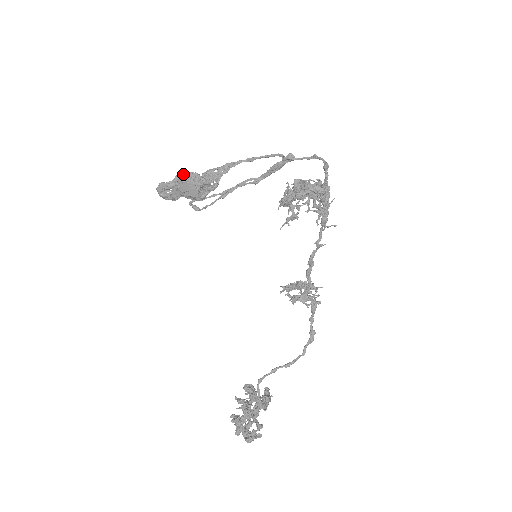
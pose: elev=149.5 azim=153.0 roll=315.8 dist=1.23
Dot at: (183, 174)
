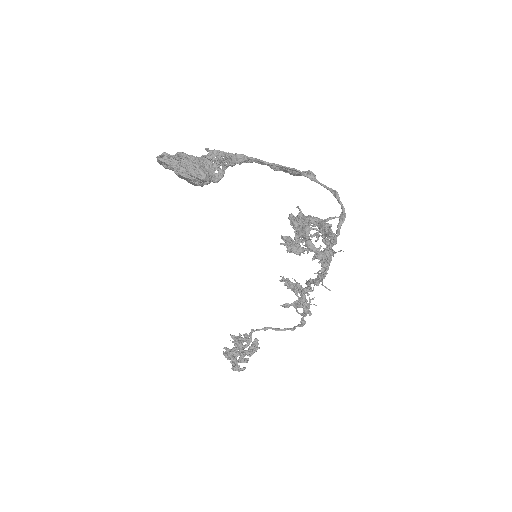
Dot at: (180, 163)
